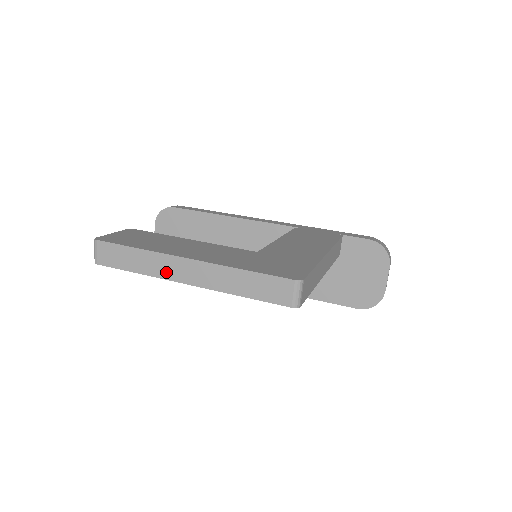
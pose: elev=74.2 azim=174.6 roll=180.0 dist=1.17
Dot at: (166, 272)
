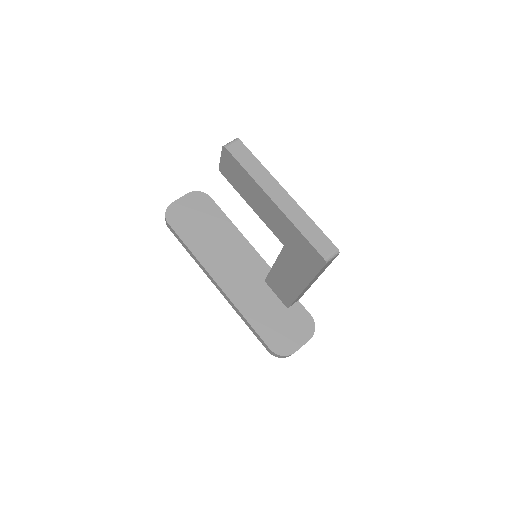
Dot at: (266, 186)
